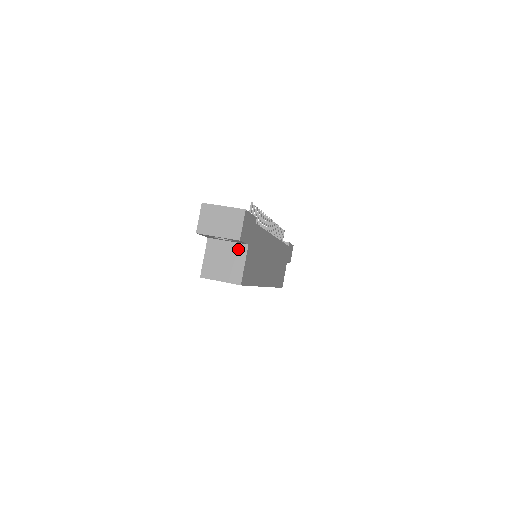
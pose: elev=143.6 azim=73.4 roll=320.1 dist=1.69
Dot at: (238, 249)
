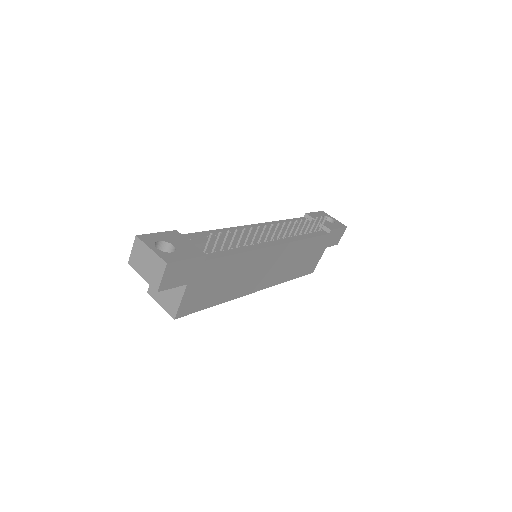
Dot at: occluded
